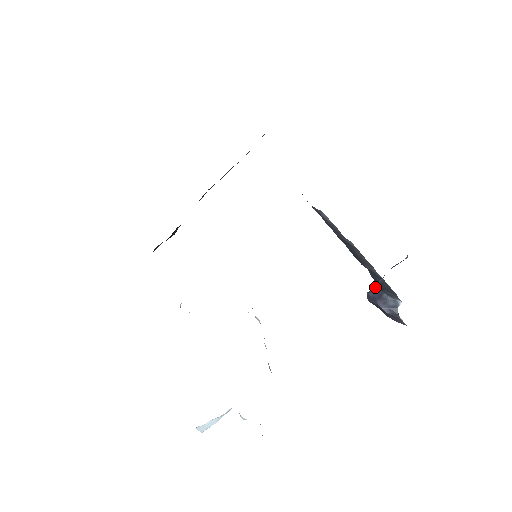
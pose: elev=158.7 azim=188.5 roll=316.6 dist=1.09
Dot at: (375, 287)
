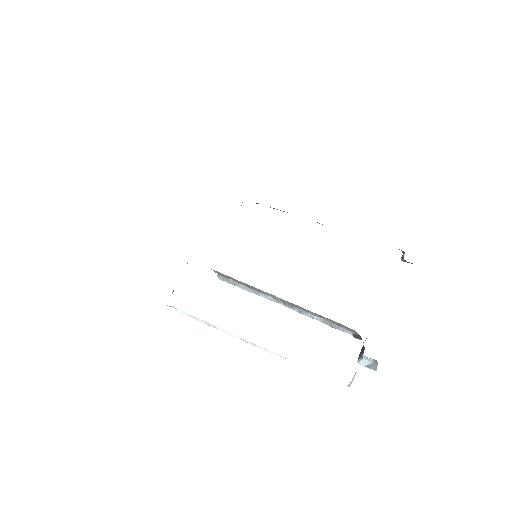
Dot at: occluded
